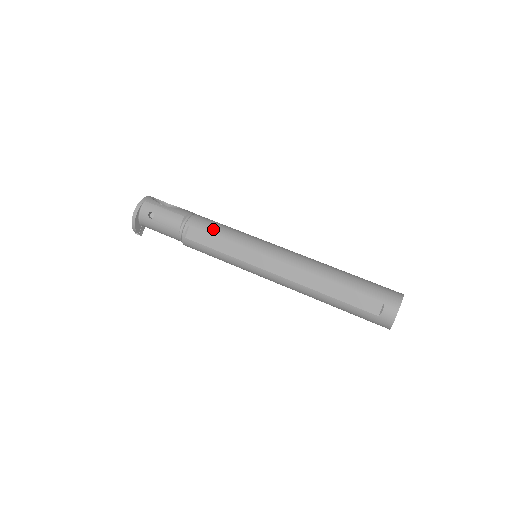
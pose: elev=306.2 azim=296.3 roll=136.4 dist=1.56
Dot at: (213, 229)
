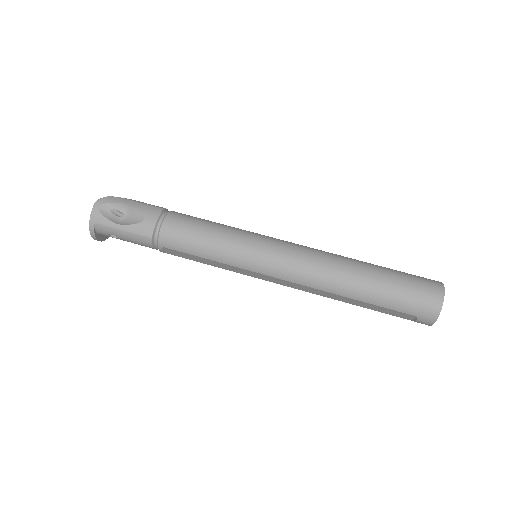
Dot at: (193, 250)
